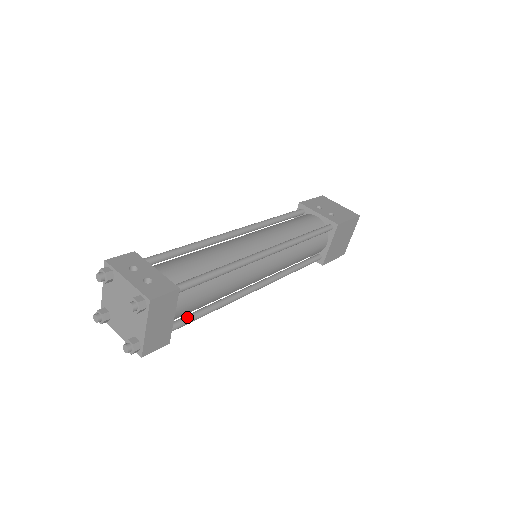
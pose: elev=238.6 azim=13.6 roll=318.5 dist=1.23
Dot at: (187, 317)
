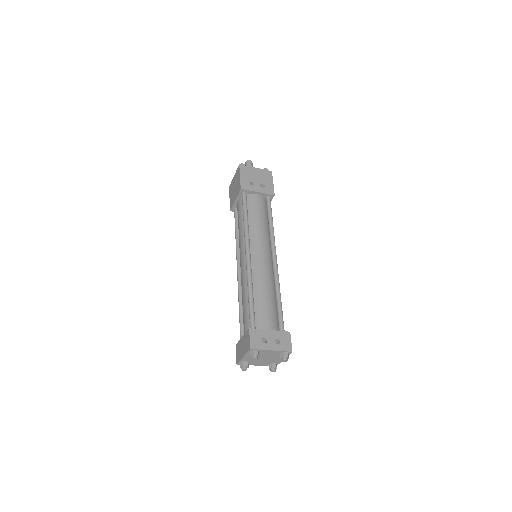
Dot at: occluded
